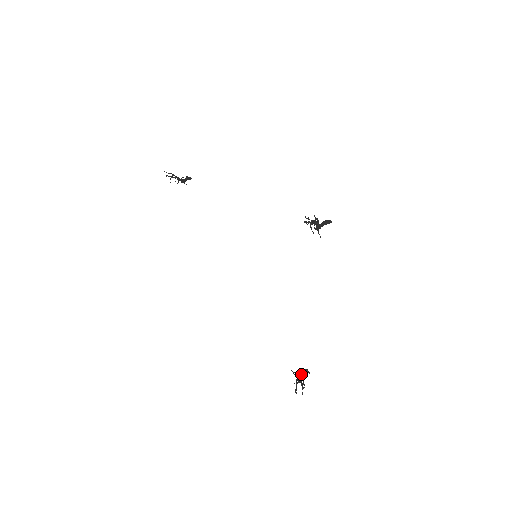
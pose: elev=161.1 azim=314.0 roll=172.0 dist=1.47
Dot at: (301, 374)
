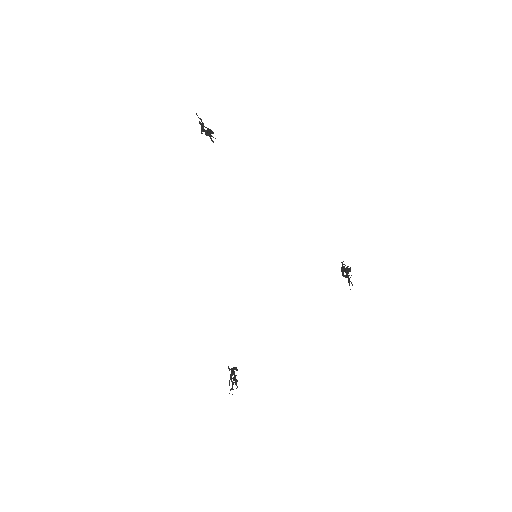
Dot at: occluded
